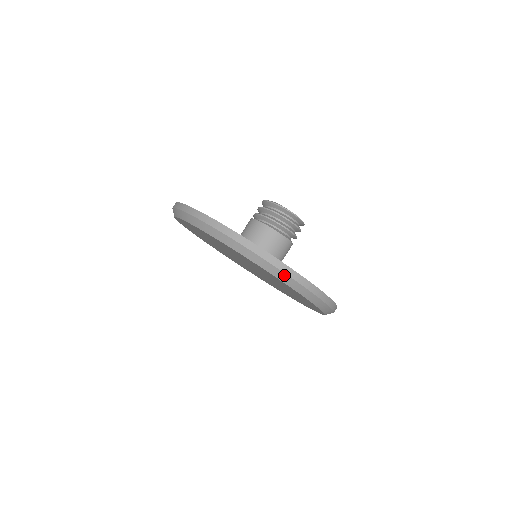
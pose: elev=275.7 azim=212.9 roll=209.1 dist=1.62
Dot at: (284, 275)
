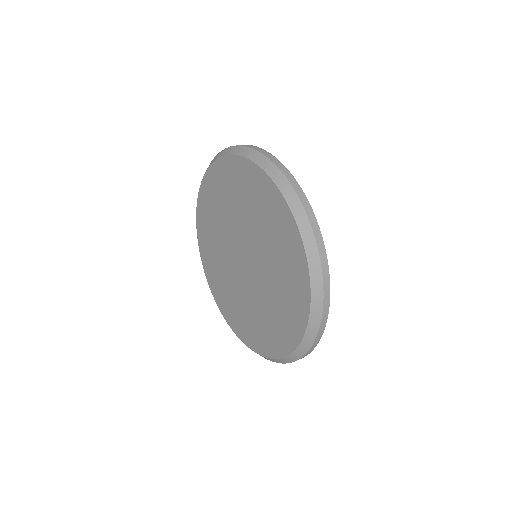
Dot at: (275, 168)
